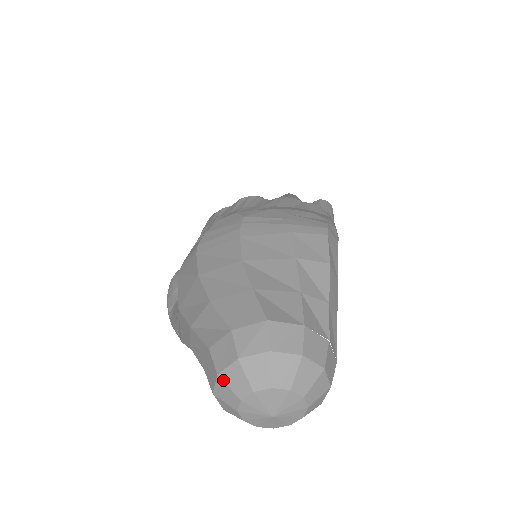
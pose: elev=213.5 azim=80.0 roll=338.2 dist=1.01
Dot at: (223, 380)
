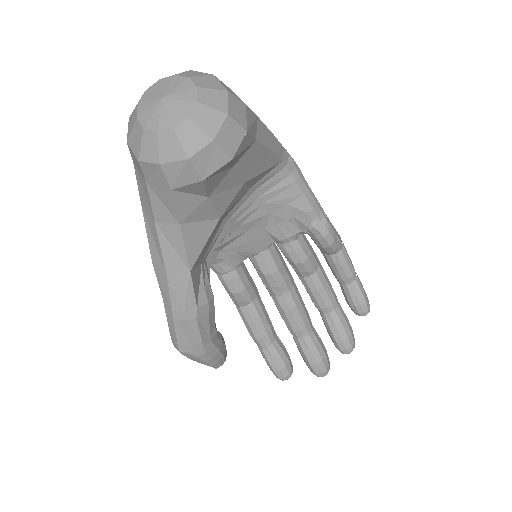
Dot at: (131, 114)
